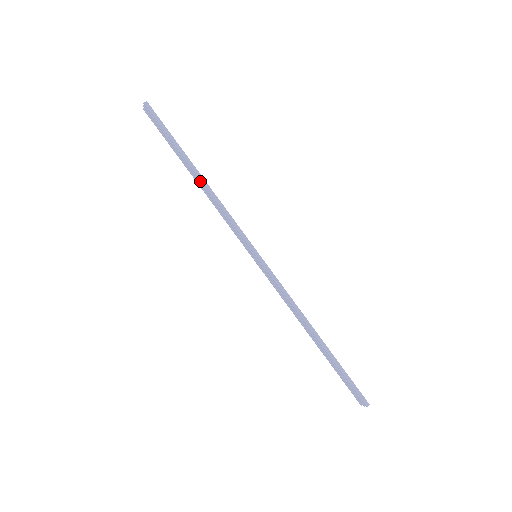
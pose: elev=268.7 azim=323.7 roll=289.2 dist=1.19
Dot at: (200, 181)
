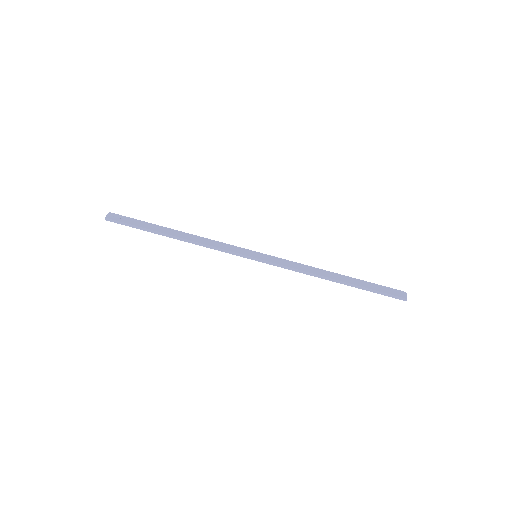
Dot at: (181, 237)
